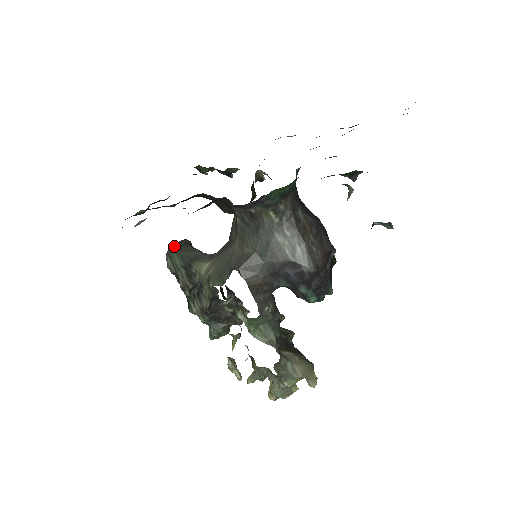
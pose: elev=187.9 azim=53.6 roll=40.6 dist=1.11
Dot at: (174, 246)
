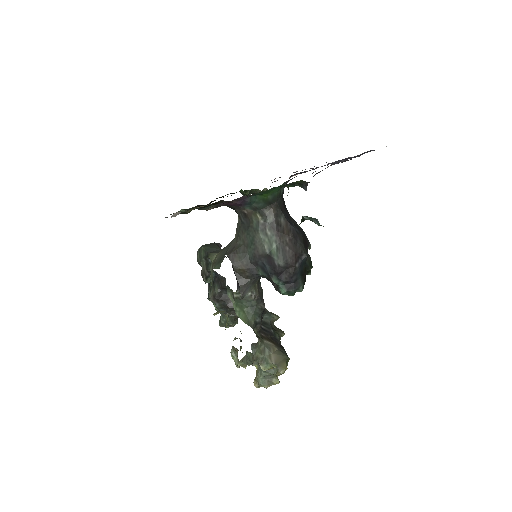
Dot at: (206, 244)
